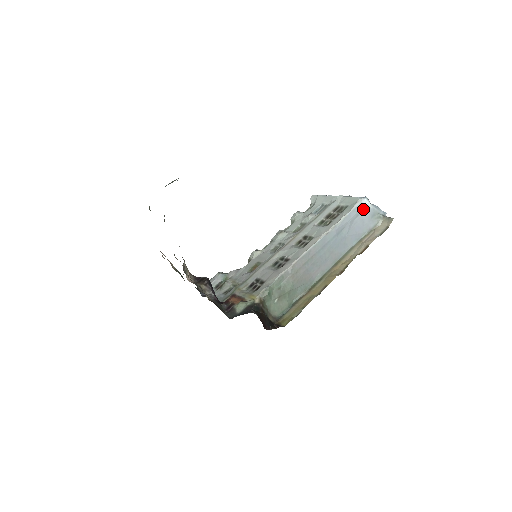
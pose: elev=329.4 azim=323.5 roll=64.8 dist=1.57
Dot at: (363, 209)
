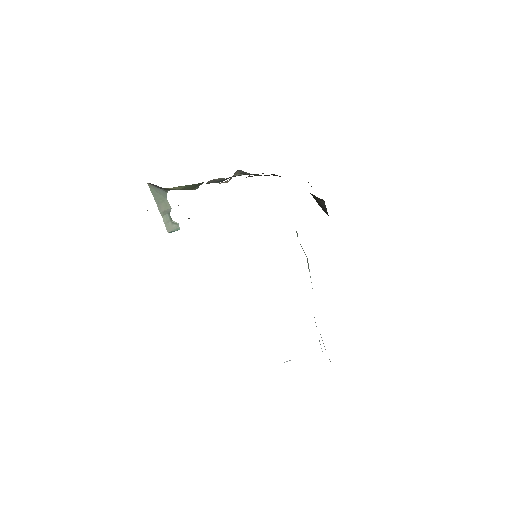
Dot at: (320, 344)
